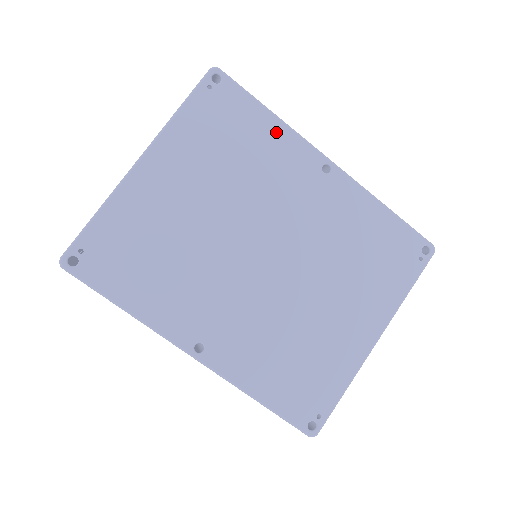
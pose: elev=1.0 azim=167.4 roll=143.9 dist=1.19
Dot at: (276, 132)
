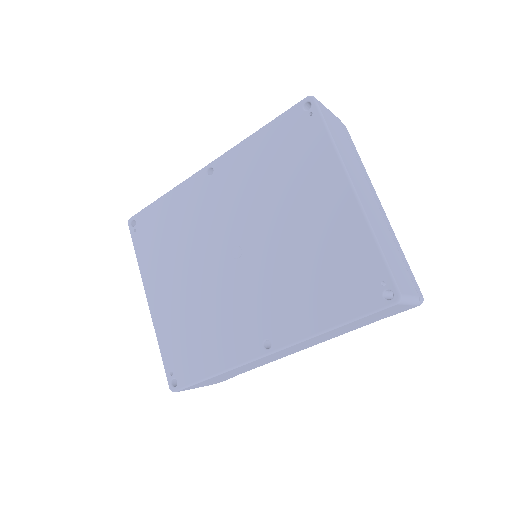
Dot at: (174, 199)
